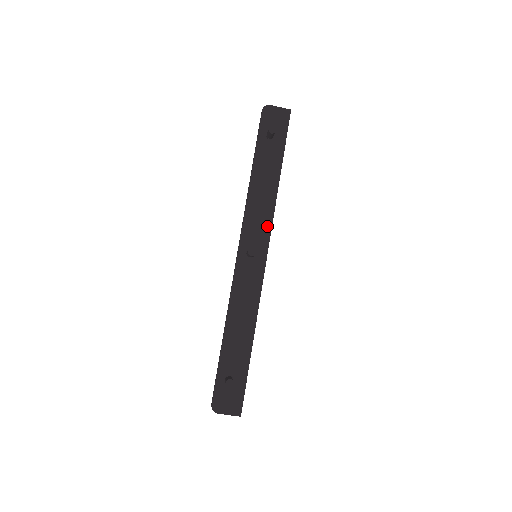
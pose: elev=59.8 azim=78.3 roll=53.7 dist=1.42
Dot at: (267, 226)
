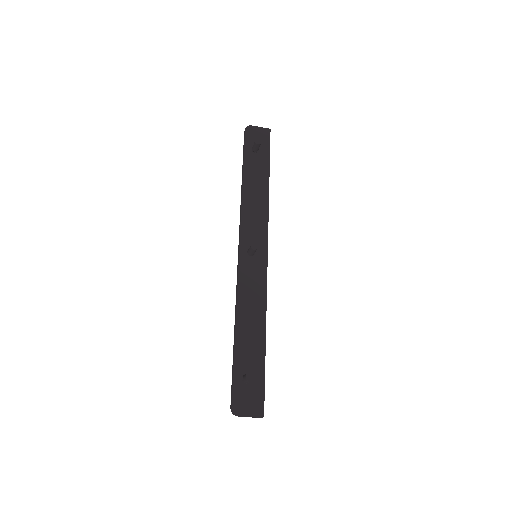
Dot at: (264, 226)
